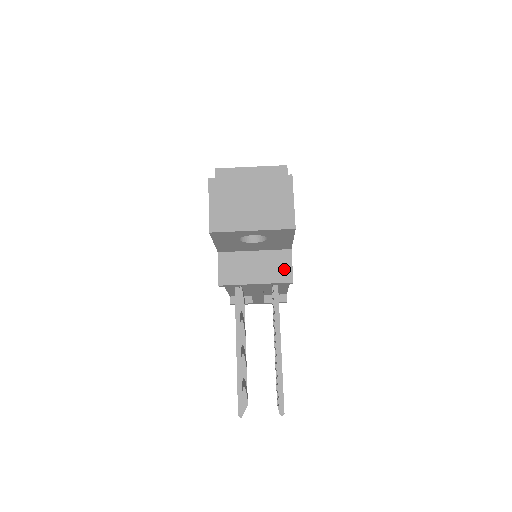
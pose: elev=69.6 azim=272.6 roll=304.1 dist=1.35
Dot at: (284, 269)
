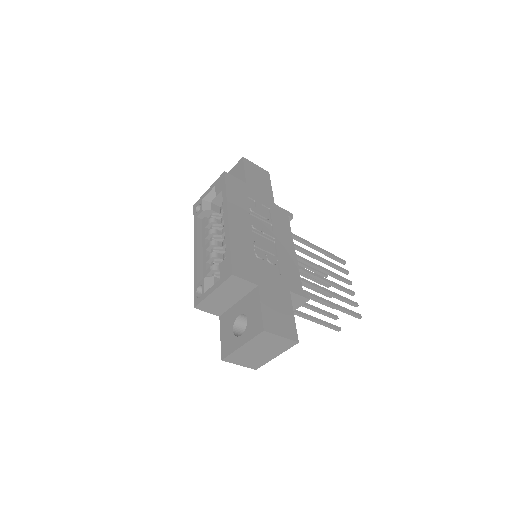
Dot at: (297, 300)
